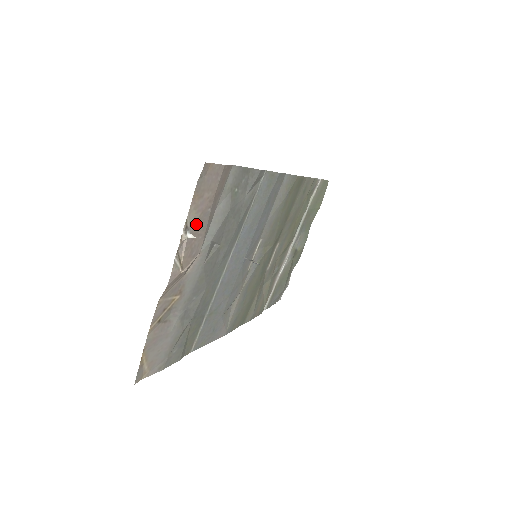
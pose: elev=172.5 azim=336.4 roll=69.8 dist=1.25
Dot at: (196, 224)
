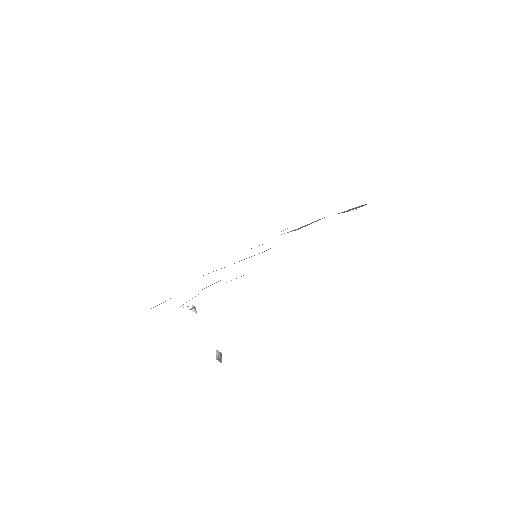
Dot at: occluded
